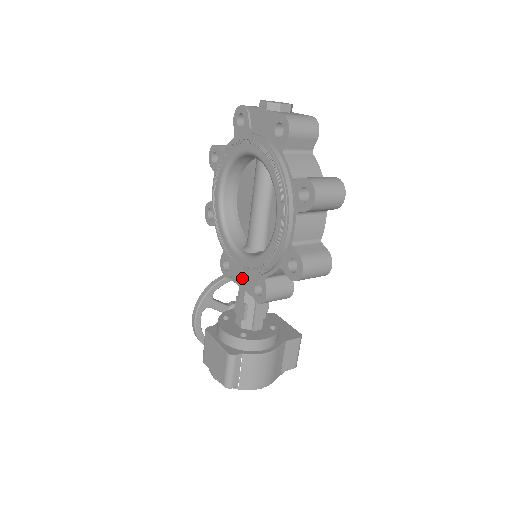
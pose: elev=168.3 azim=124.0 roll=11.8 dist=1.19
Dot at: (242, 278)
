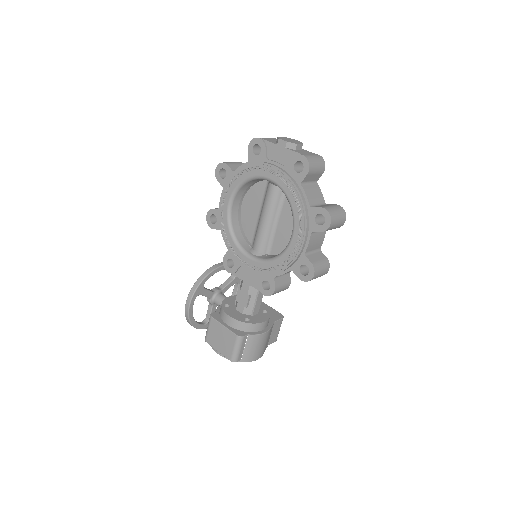
Dot at: (247, 275)
